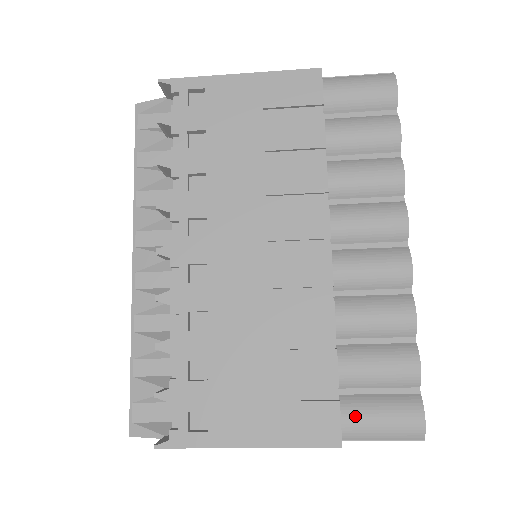
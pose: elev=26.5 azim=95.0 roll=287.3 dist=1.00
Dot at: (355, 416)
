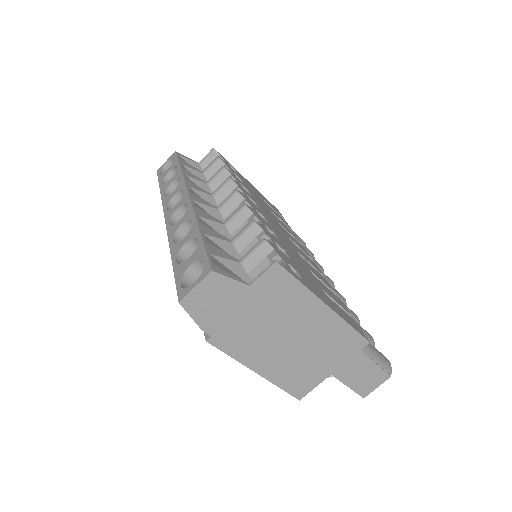
Dot at: occluded
